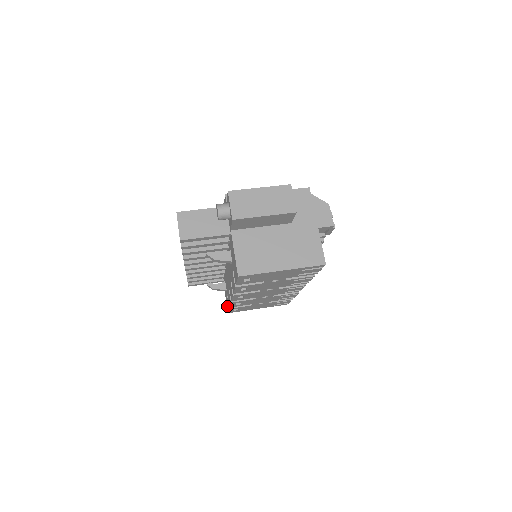
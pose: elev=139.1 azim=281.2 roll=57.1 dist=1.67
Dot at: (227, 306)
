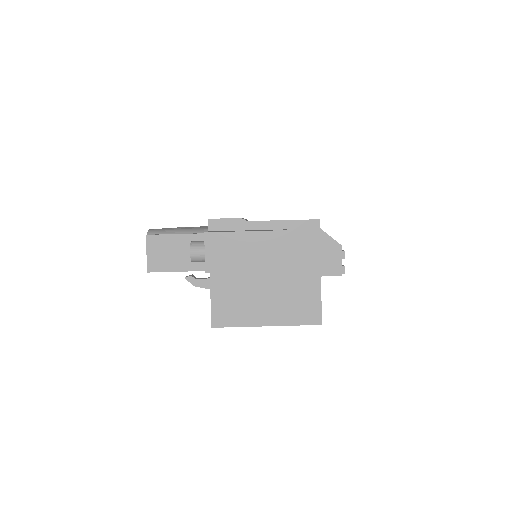
Dot at: occluded
